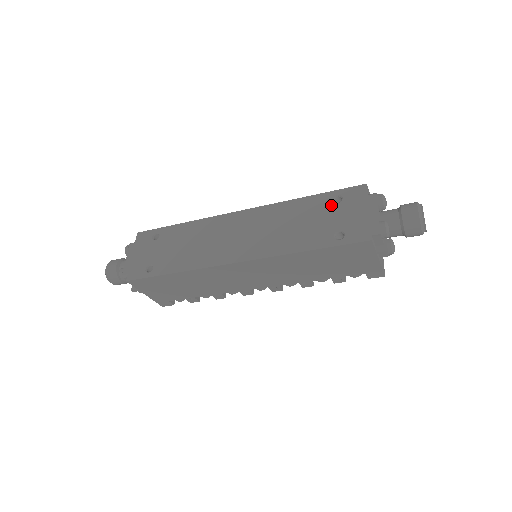
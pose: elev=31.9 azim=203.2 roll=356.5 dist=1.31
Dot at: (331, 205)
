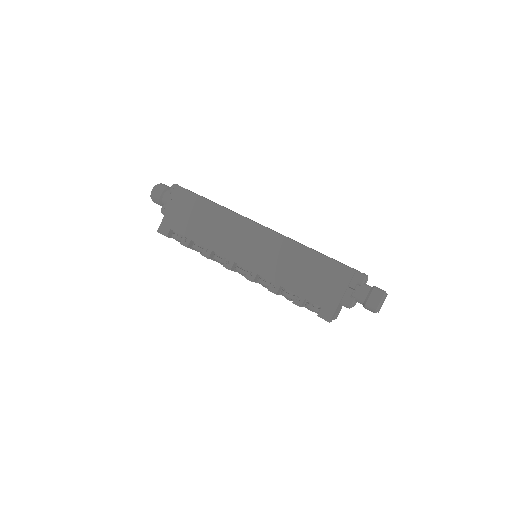
Dot at: occluded
